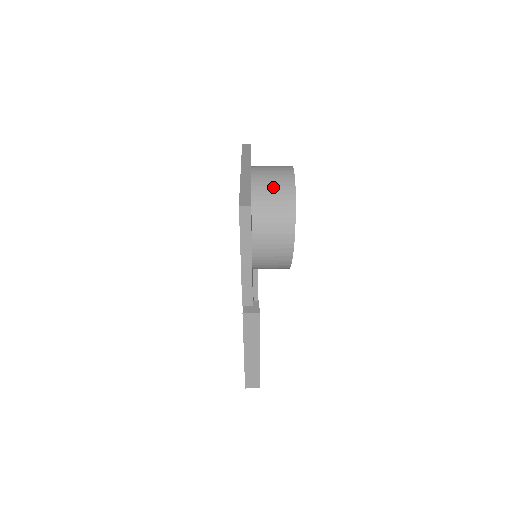
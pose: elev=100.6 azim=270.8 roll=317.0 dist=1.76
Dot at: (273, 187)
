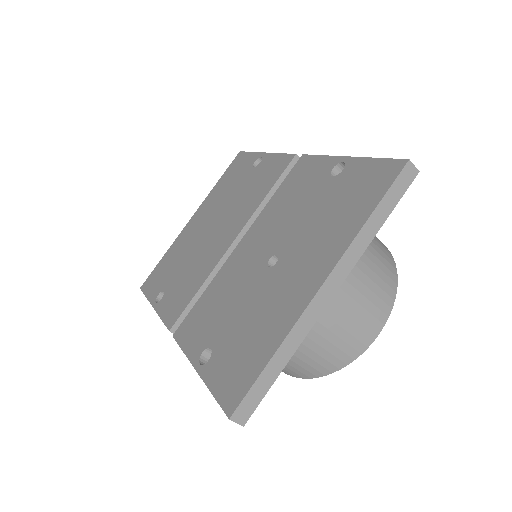
Dot at: (322, 350)
